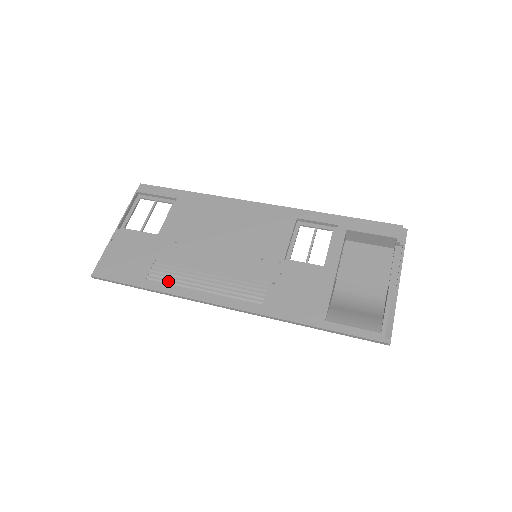
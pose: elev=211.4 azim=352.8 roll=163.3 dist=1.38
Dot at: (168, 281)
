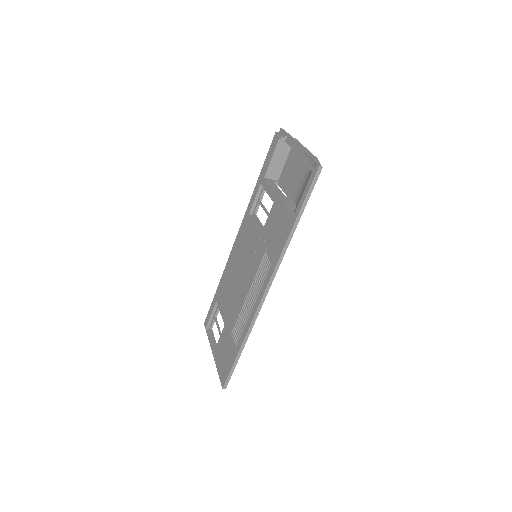
Dot at: (241, 331)
